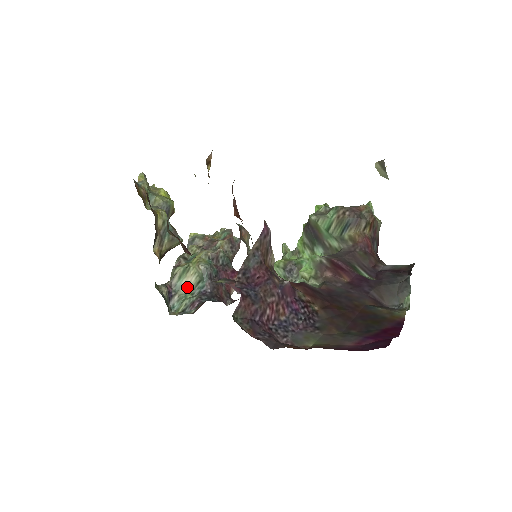
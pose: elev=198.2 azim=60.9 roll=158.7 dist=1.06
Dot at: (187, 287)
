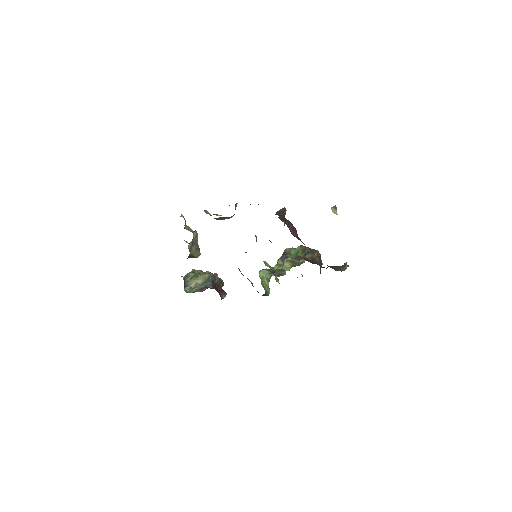
Dot at: (195, 285)
